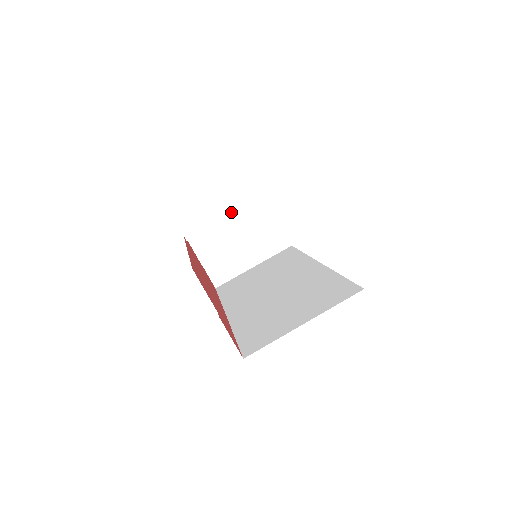
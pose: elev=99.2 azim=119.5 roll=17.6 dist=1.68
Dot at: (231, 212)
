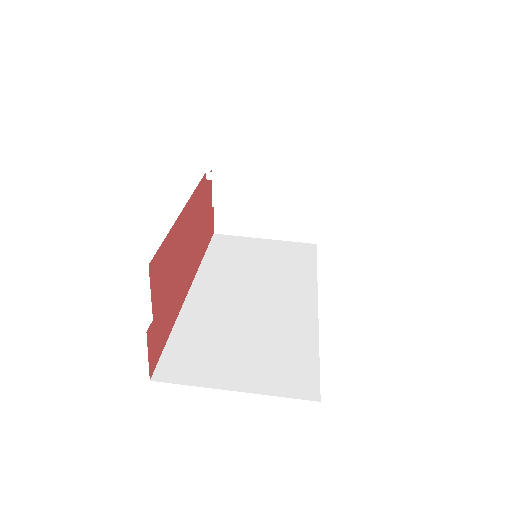
Dot at: (271, 180)
